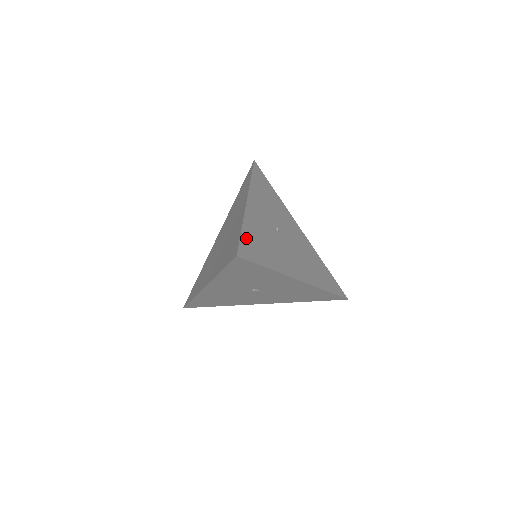
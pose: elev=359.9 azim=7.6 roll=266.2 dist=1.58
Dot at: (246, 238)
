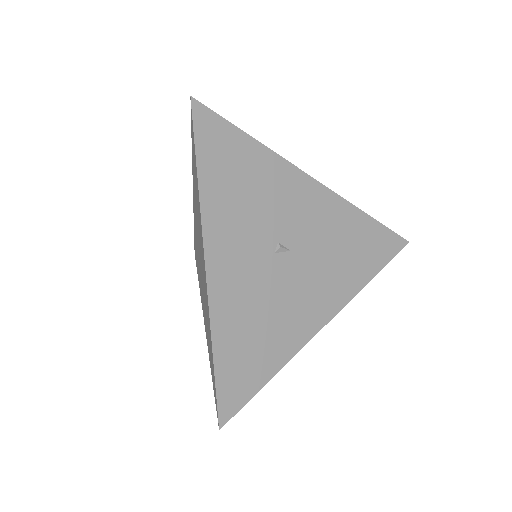
Dot at: occluded
